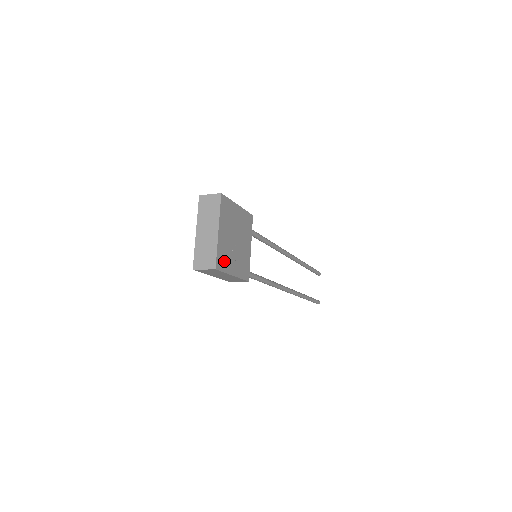
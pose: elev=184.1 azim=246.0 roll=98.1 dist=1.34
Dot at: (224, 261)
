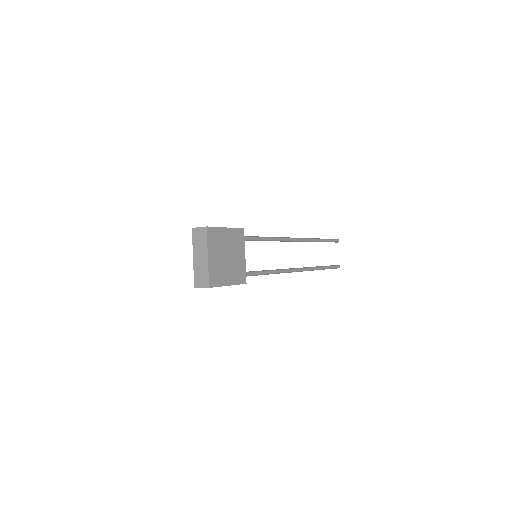
Dot at: (217, 278)
